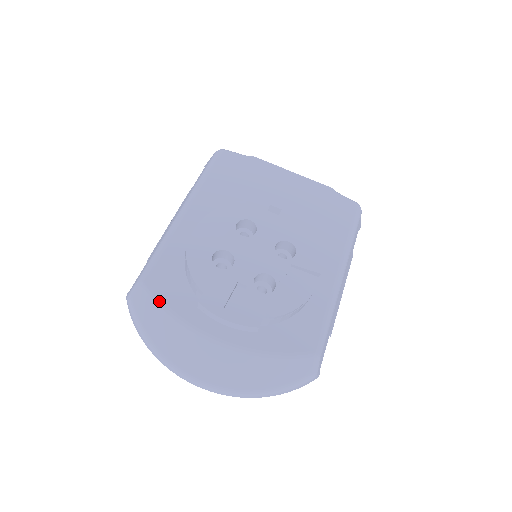
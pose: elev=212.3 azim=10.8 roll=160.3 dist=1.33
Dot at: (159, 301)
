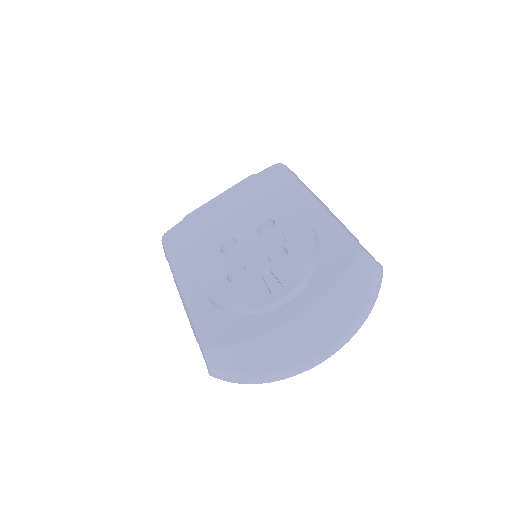
Dot at: (230, 344)
